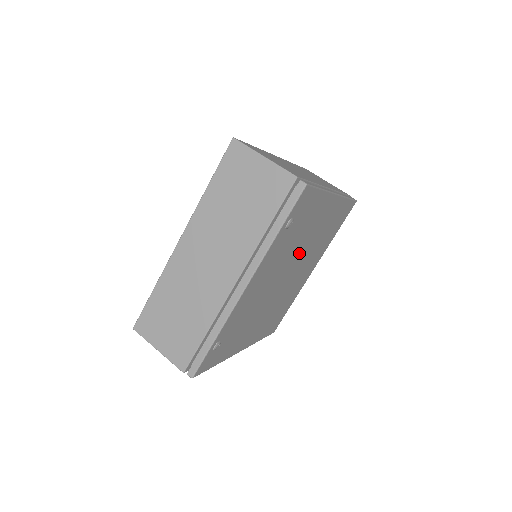
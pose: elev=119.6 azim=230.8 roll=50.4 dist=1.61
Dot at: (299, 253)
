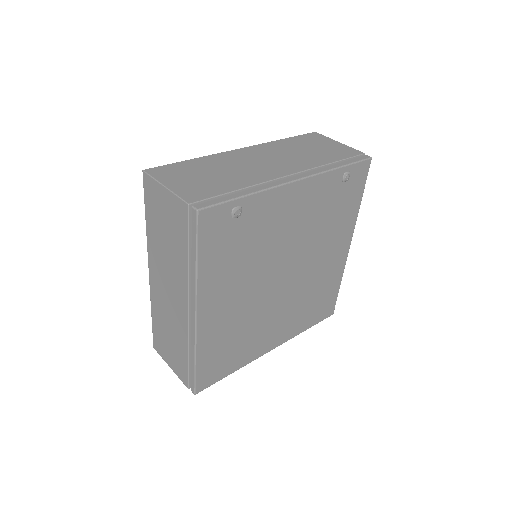
Dot at: (306, 261)
